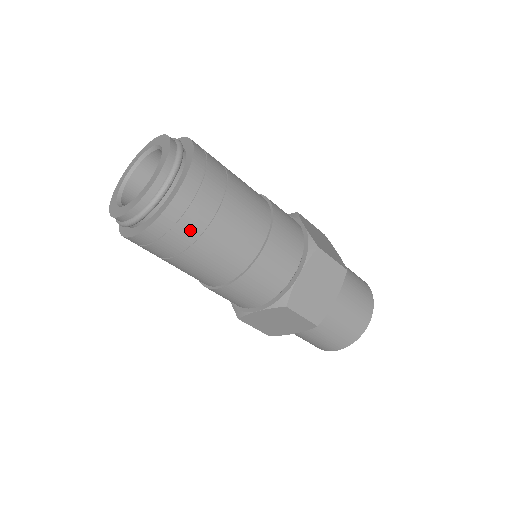
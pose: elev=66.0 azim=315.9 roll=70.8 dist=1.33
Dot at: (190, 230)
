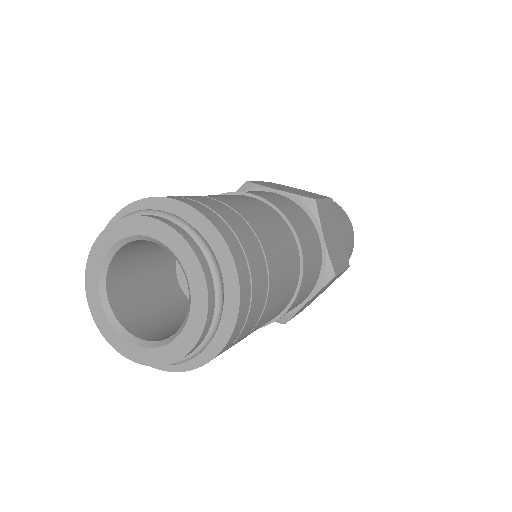
Dot at: occluded
